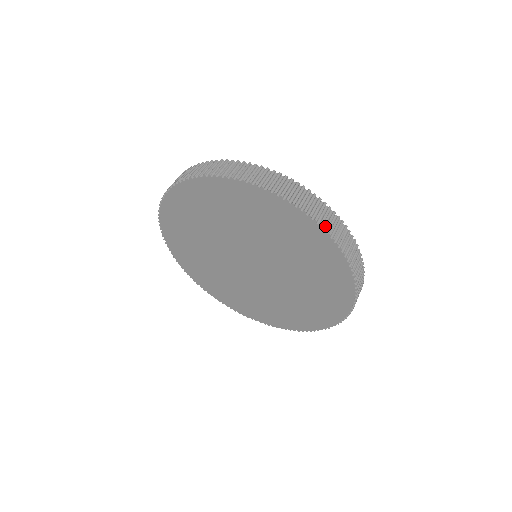
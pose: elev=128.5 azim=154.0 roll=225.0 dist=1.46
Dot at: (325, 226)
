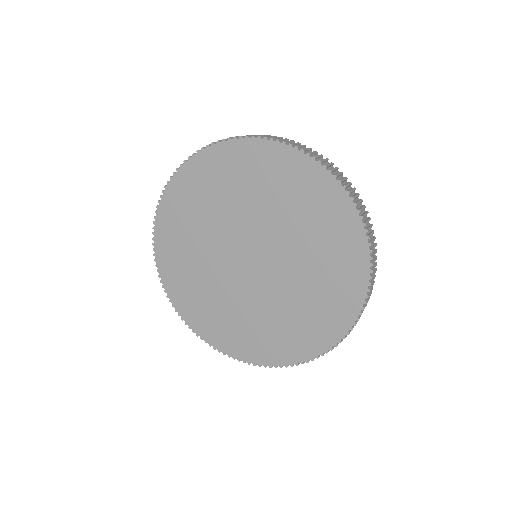
Dot at: (339, 179)
